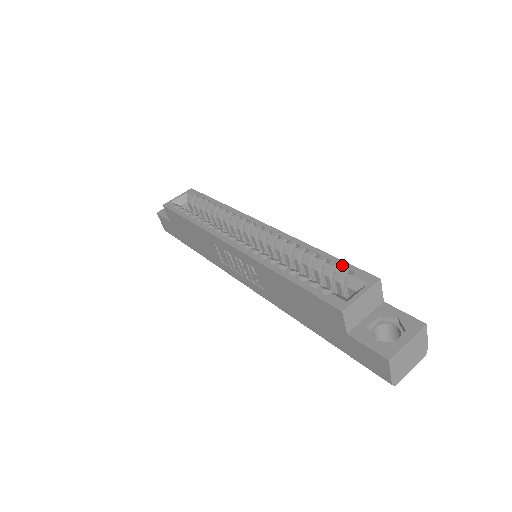
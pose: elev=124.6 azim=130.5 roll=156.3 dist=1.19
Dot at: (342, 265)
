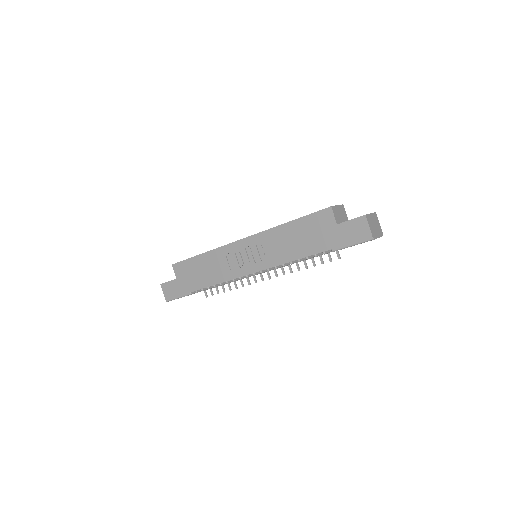
Dot at: occluded
